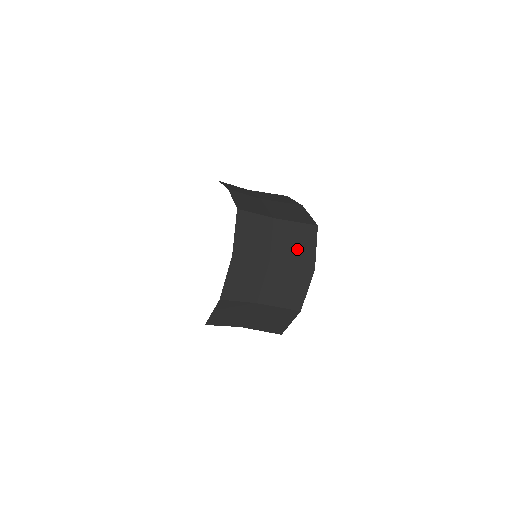
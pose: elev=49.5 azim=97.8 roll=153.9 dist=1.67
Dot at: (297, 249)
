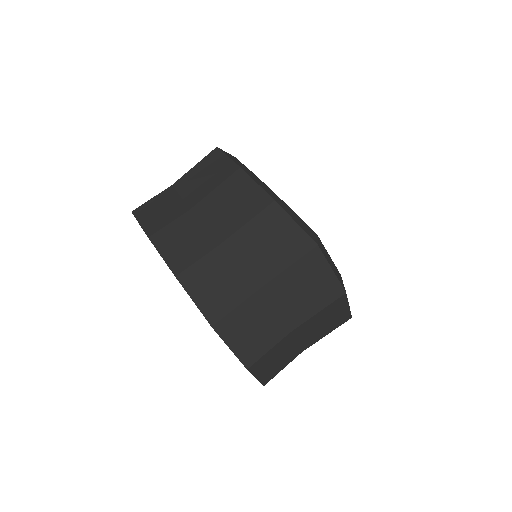
Dot at: (311, 293)
